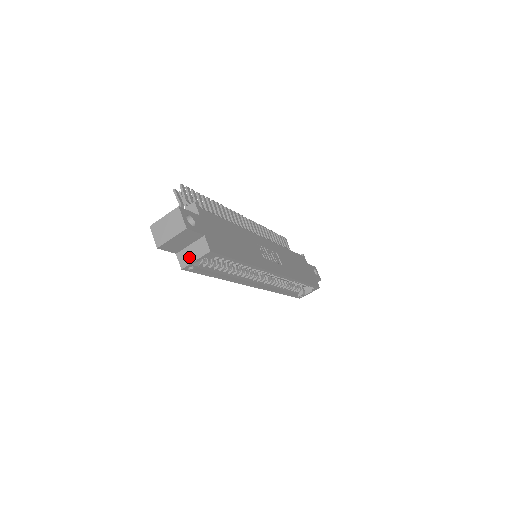
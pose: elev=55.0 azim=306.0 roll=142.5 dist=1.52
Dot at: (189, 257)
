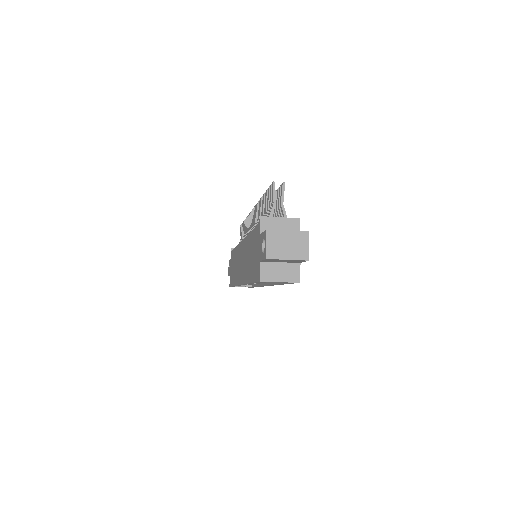
Dot at: (274, 274)
